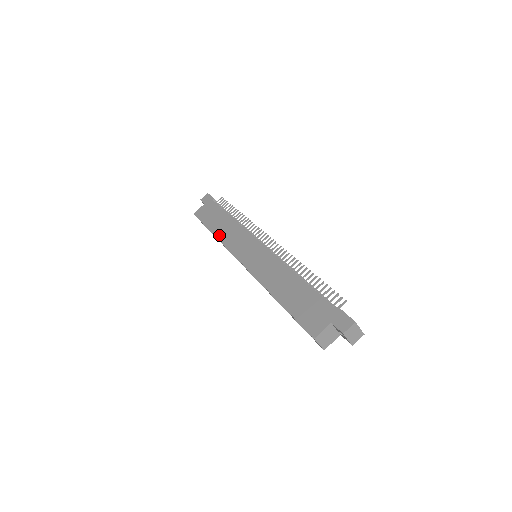
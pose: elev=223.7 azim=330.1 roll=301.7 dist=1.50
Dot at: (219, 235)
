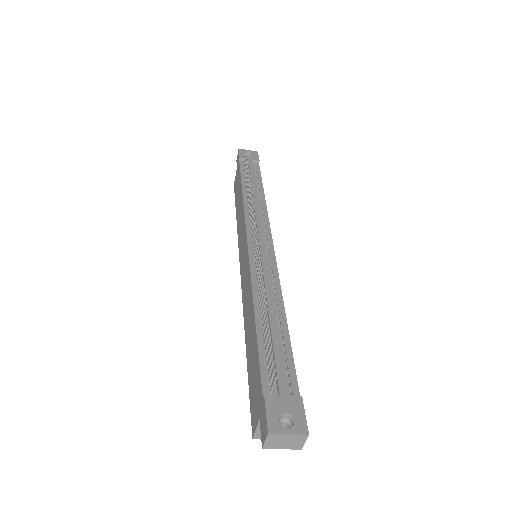
Dot at: (237, 223)
